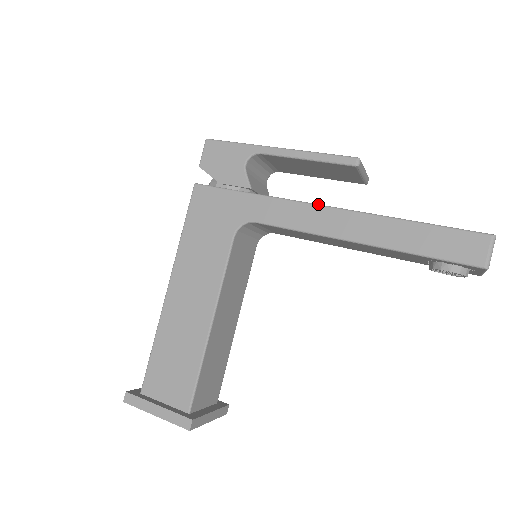
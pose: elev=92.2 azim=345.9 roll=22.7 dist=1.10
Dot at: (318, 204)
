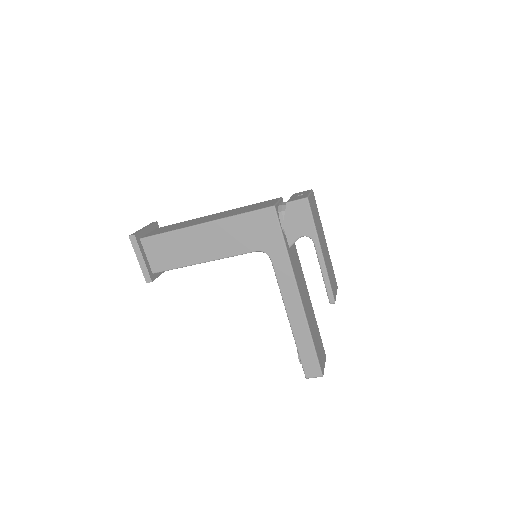
Dot at: (299, 292)
